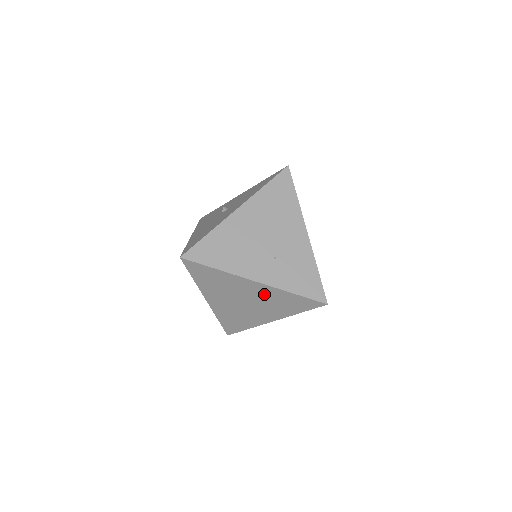
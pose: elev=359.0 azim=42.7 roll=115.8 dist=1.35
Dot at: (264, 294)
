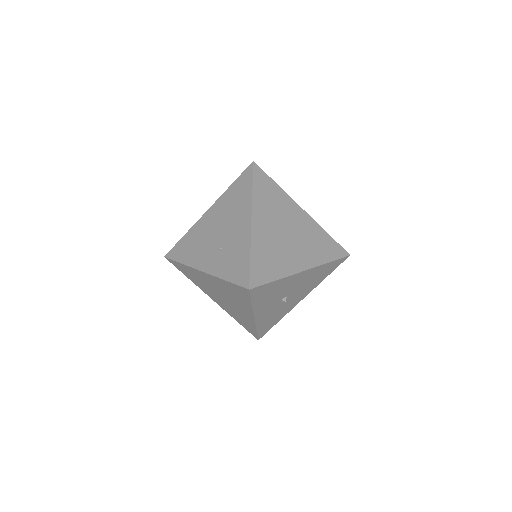
Dot at: (218, 285)
